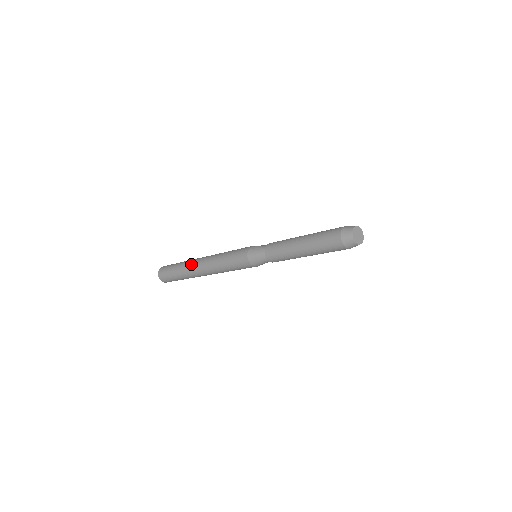
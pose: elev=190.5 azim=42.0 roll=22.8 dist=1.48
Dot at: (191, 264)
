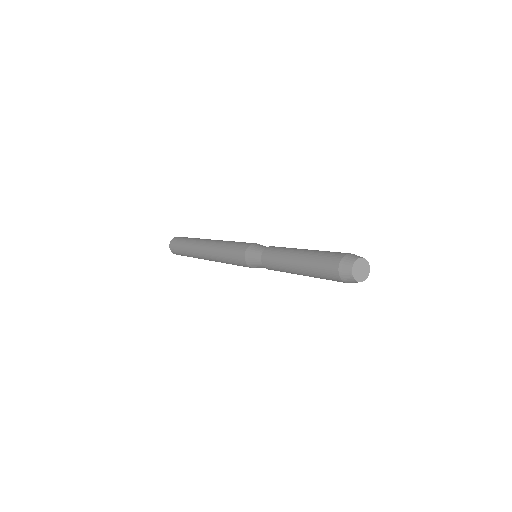
Dot at: (199, 241)
